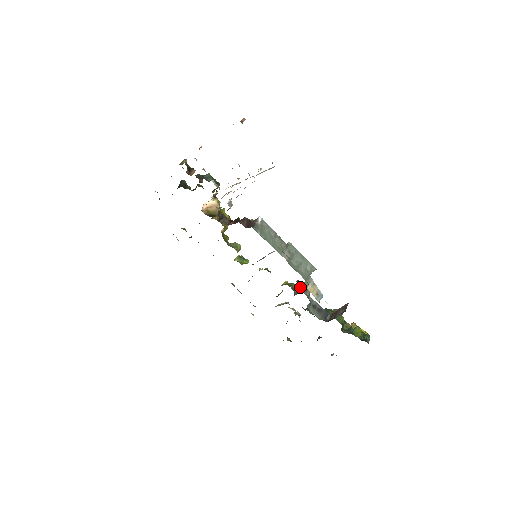
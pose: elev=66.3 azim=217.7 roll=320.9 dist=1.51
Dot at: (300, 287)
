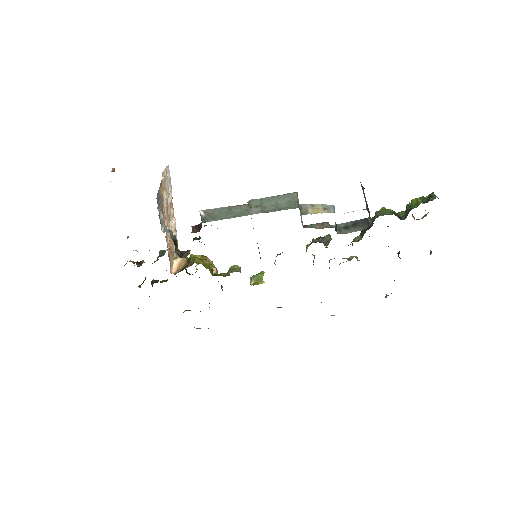
Dot at: occluded
